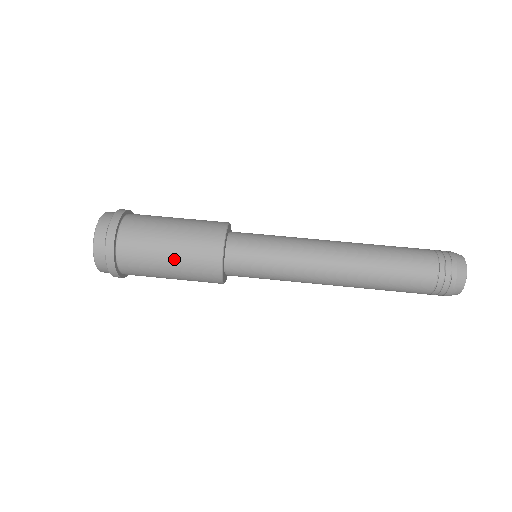
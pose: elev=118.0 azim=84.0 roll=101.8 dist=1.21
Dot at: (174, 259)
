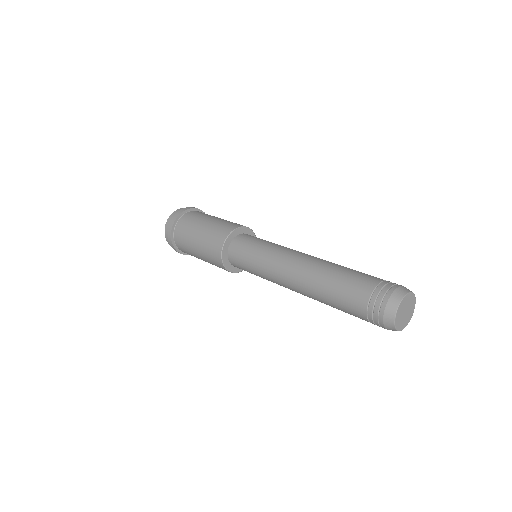
Dot at: (212, 221)
